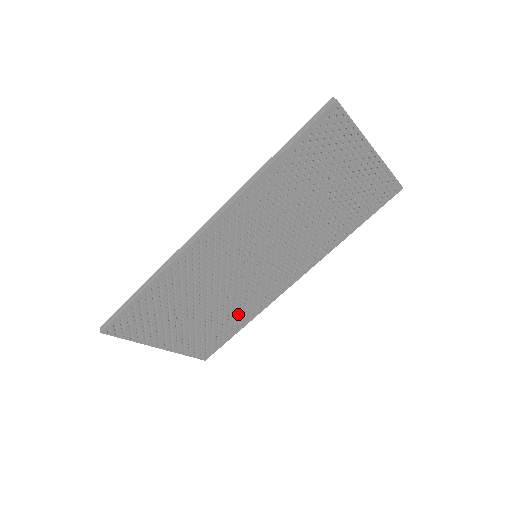
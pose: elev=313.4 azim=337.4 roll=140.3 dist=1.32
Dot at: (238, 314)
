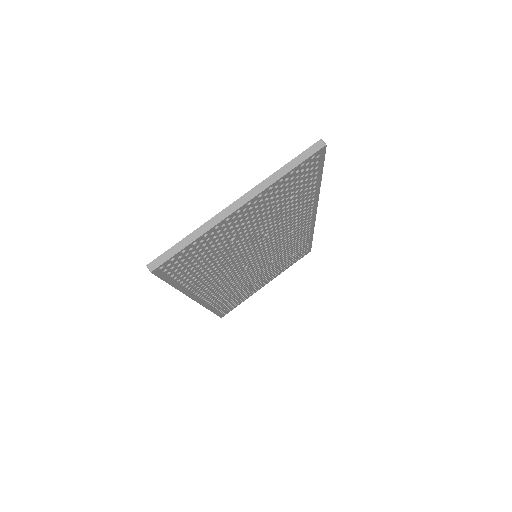
Dot at: (296, 247)
